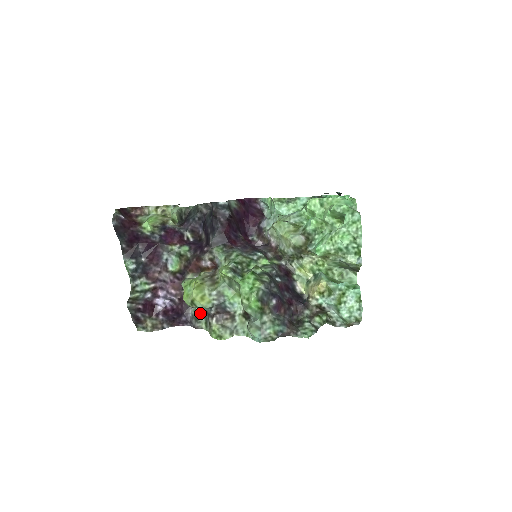
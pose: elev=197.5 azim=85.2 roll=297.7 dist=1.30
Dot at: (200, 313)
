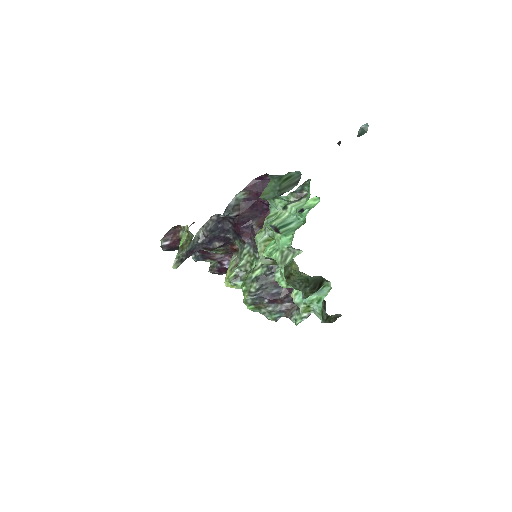
Dot at: occluded
